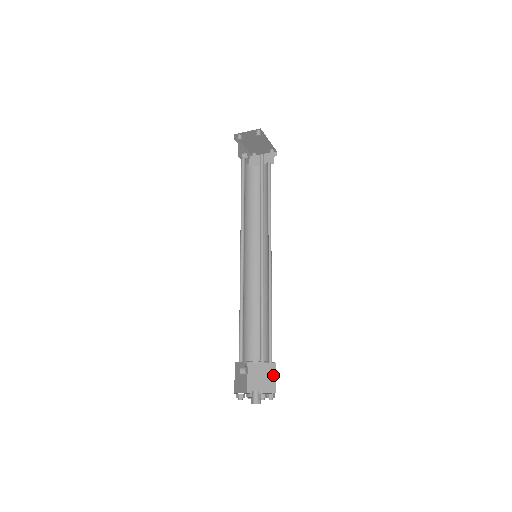
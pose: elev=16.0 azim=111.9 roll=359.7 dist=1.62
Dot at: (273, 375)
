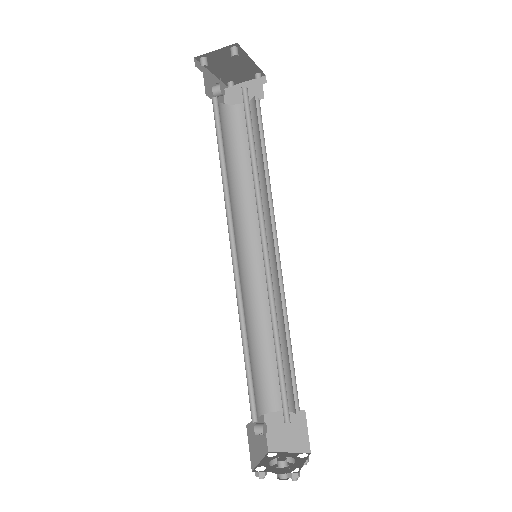
Dot at: (303, 427)
